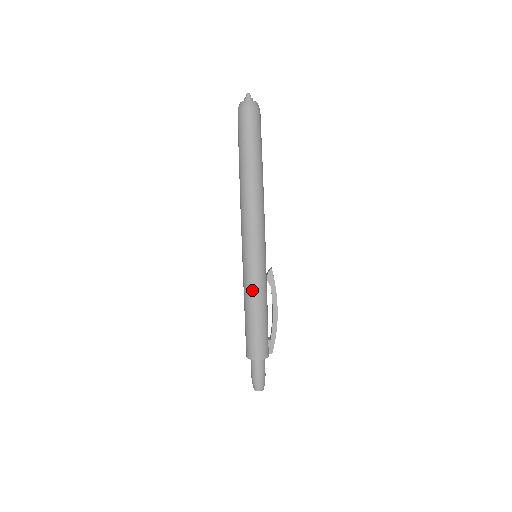
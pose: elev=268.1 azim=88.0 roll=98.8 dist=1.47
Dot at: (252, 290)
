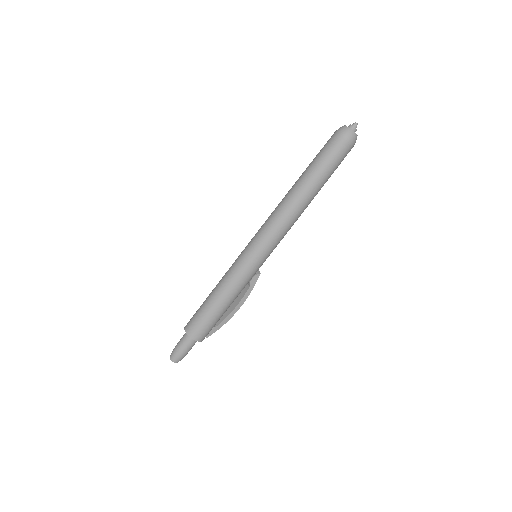
Dot at: (236, 285)
